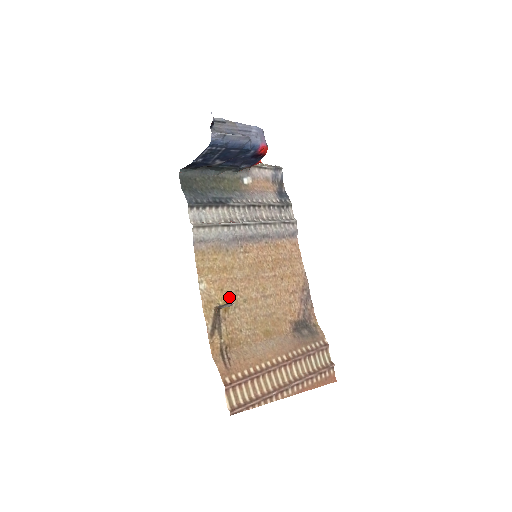
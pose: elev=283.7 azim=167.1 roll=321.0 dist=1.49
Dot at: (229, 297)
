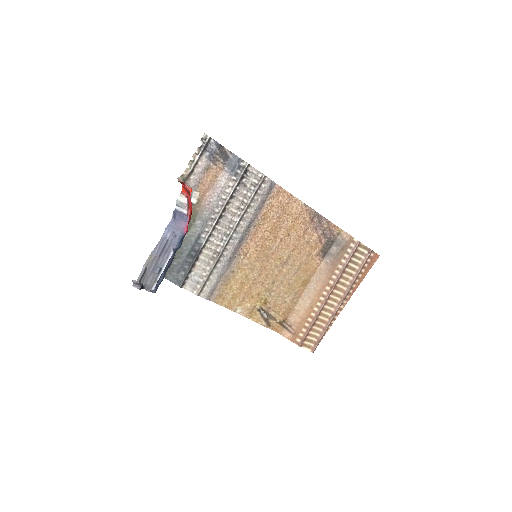
Dot at: (261, 294)
